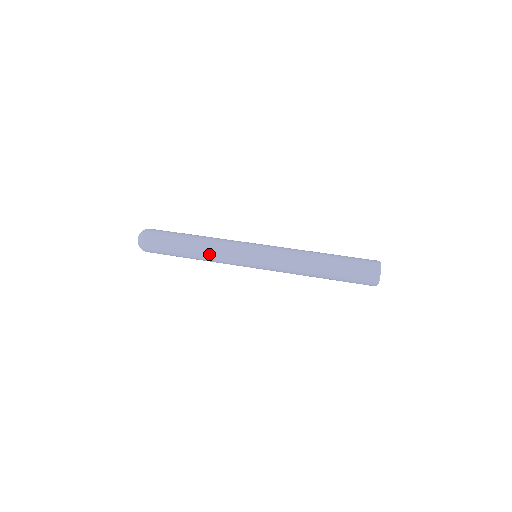
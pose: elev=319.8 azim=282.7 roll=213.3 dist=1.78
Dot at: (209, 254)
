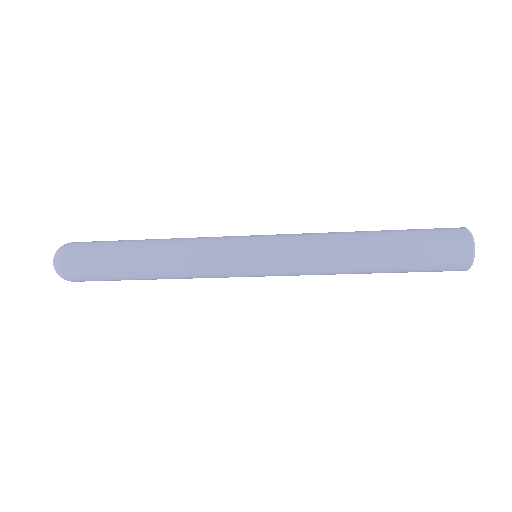
Dot at: (180, 239)
